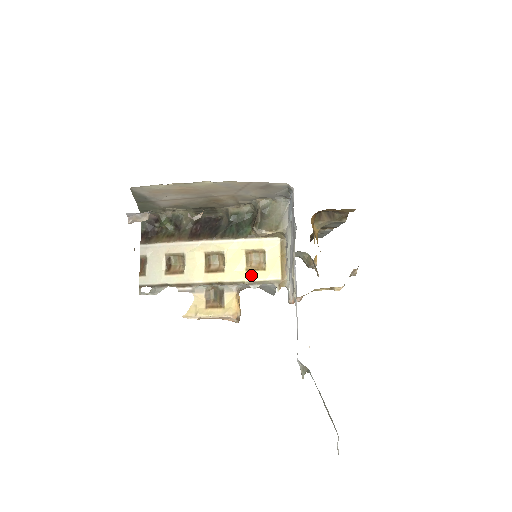
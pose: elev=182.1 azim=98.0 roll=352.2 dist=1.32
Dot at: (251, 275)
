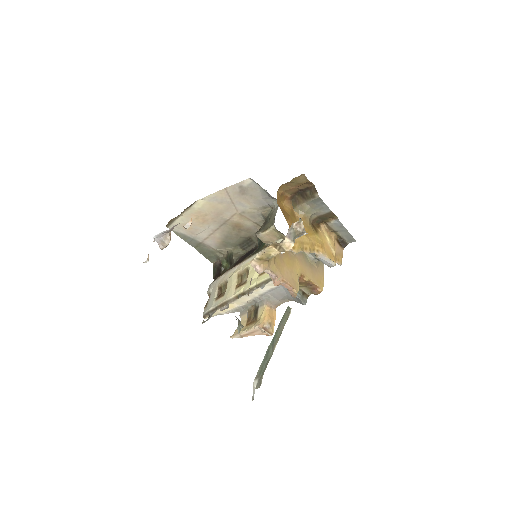
Dot at: (261, 278)
